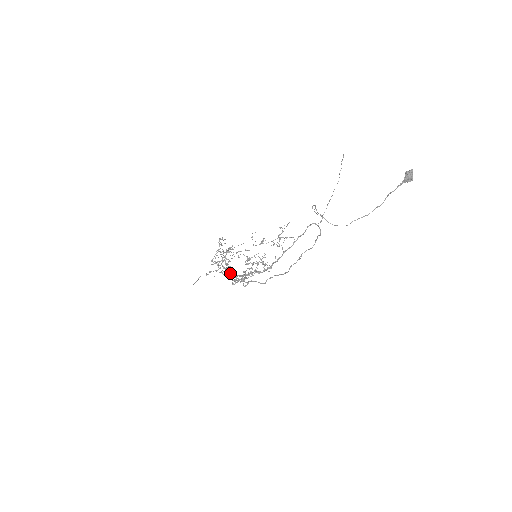
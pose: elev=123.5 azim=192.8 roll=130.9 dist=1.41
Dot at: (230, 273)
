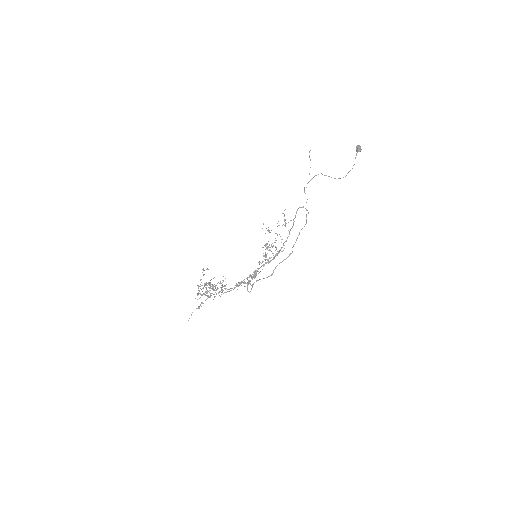
Dot at: (228, 289)
